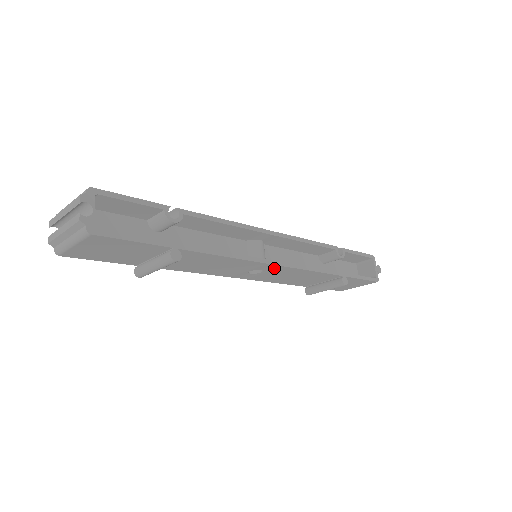
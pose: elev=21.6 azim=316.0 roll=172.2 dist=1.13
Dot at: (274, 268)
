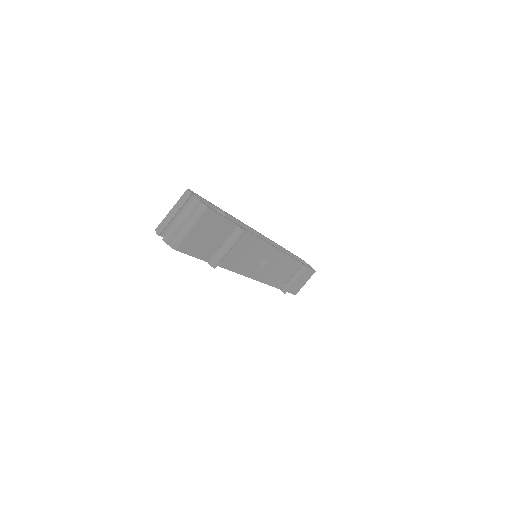
Dot at: (274, 254)
